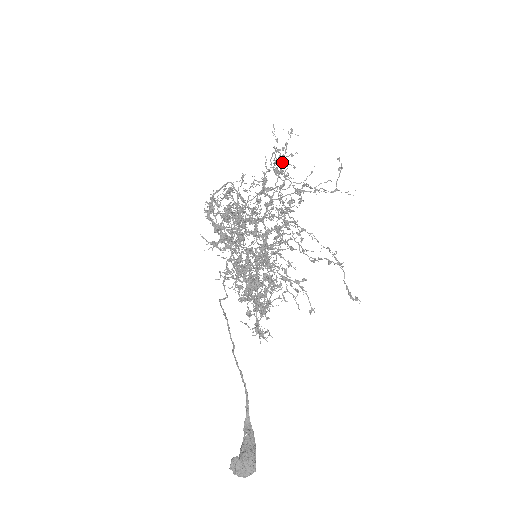
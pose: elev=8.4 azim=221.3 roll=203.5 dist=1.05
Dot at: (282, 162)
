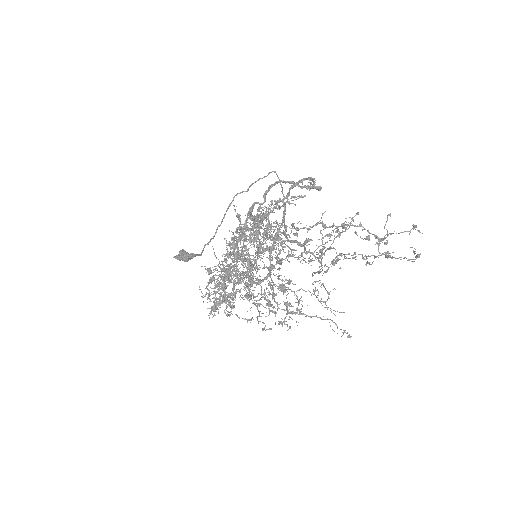
Dot at: occluded
